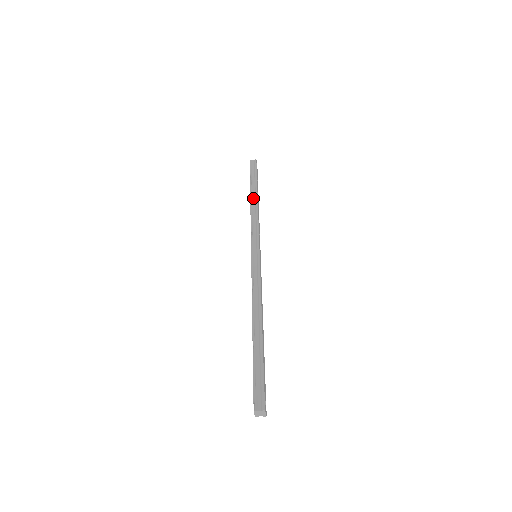
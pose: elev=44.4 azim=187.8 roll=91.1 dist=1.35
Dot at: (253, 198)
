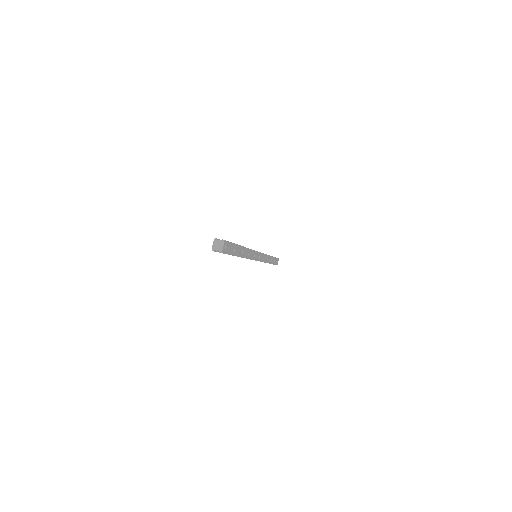
Dot at: occluded
